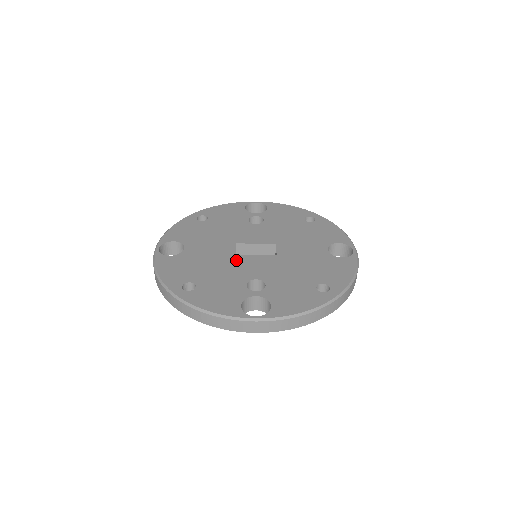
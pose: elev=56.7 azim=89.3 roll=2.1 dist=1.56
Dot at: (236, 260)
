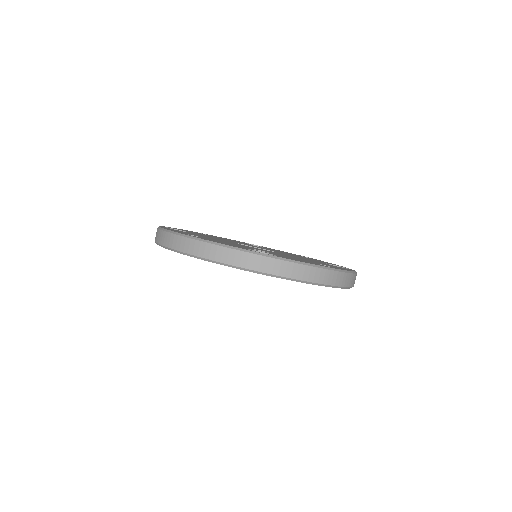
Dot at: (239, 244)
